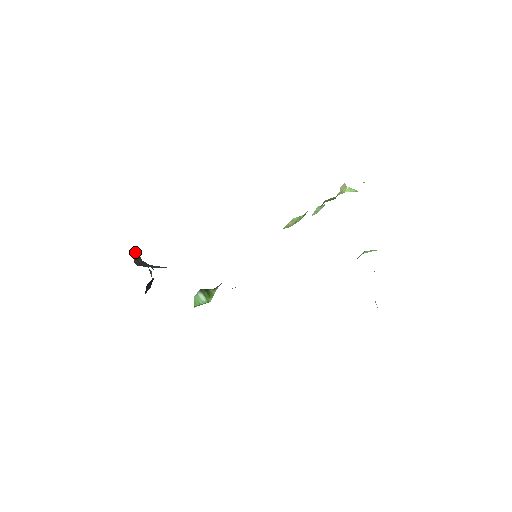
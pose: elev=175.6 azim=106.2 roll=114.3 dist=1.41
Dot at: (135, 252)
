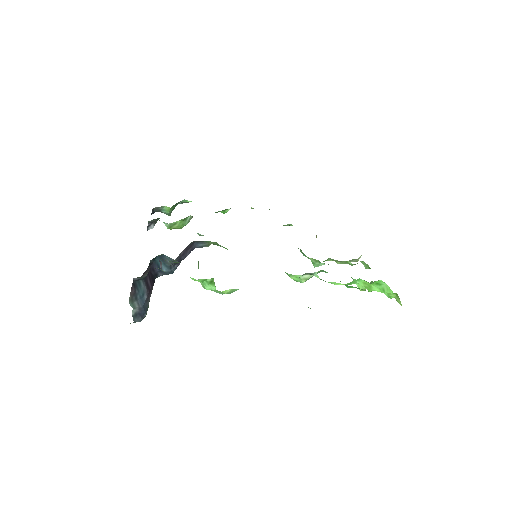
Dot at: occluded
